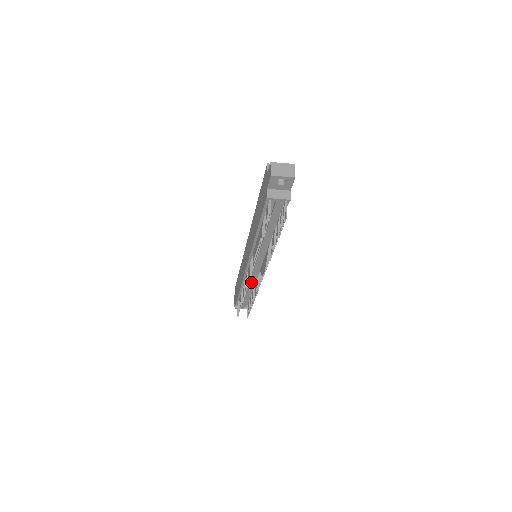
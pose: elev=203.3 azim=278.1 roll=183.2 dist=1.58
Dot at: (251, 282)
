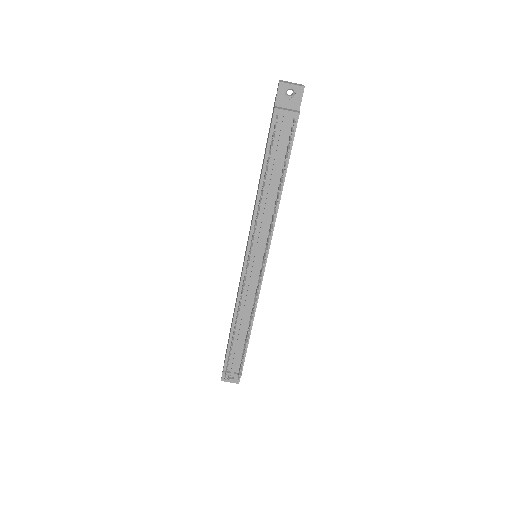
Dot at: (247, 301)
